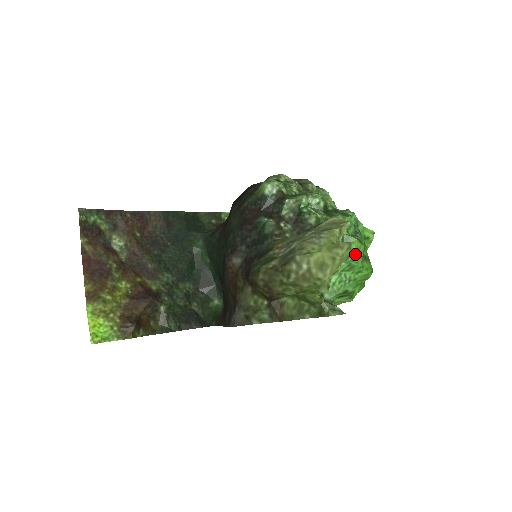
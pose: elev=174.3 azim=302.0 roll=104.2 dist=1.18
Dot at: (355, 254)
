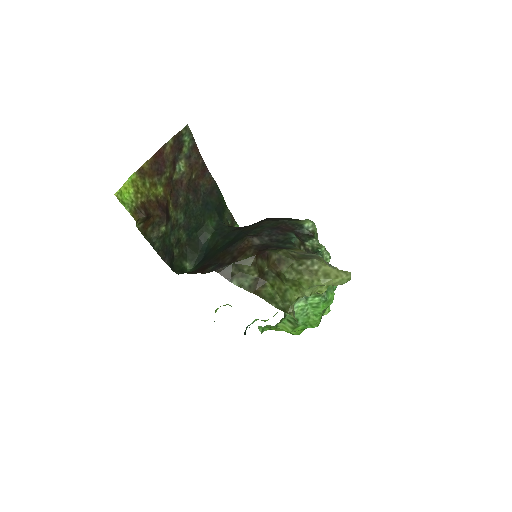
Dot at: (327, 300)
